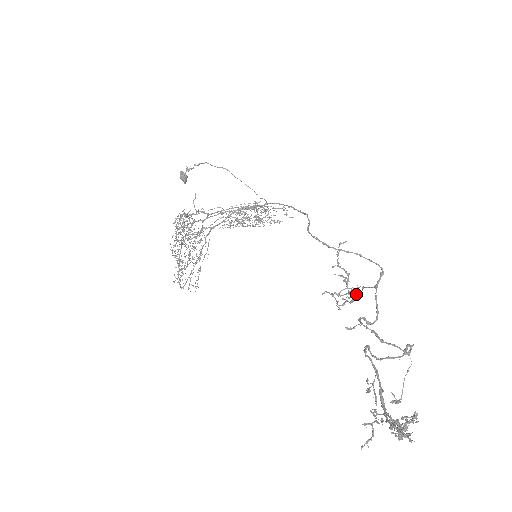
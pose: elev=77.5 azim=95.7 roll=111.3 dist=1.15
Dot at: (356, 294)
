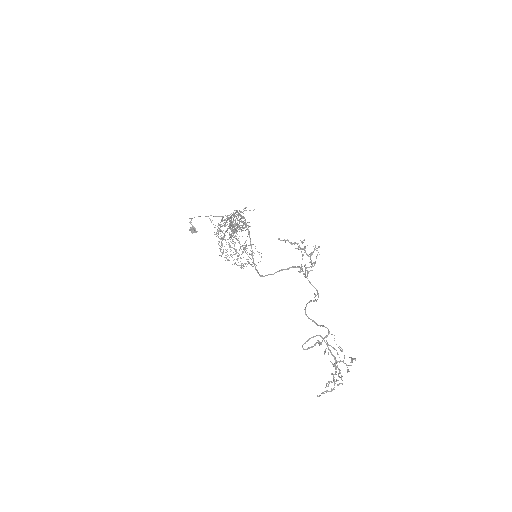
Dot at: (318, 247)
